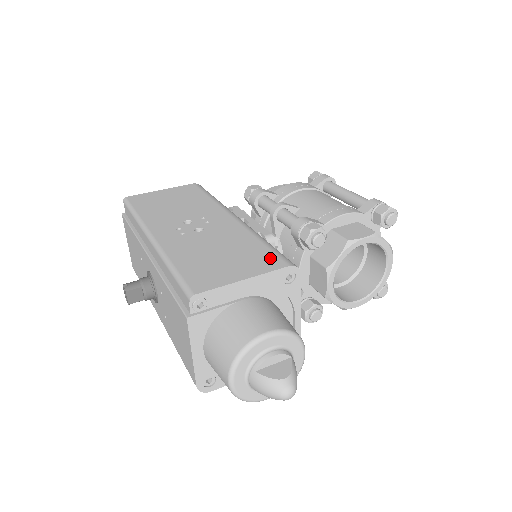
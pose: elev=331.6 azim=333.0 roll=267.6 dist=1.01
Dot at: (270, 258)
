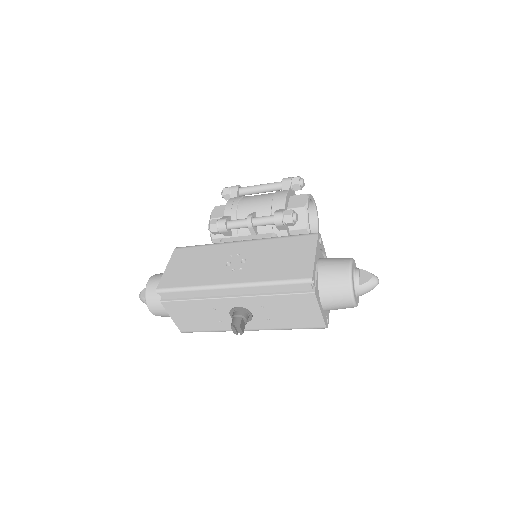
Dot at: (304, 239)
